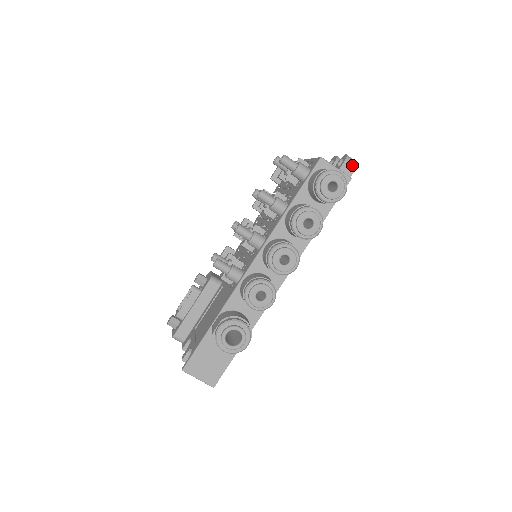
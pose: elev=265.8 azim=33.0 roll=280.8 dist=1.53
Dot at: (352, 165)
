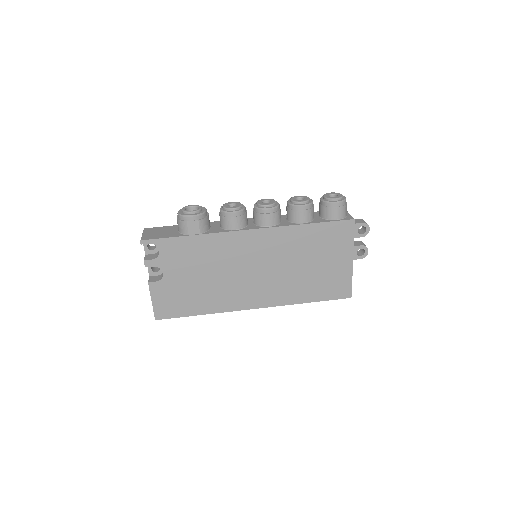
Dot at: (363, 221)
